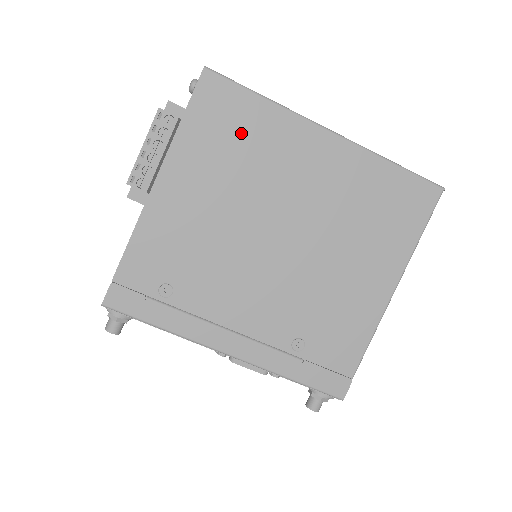
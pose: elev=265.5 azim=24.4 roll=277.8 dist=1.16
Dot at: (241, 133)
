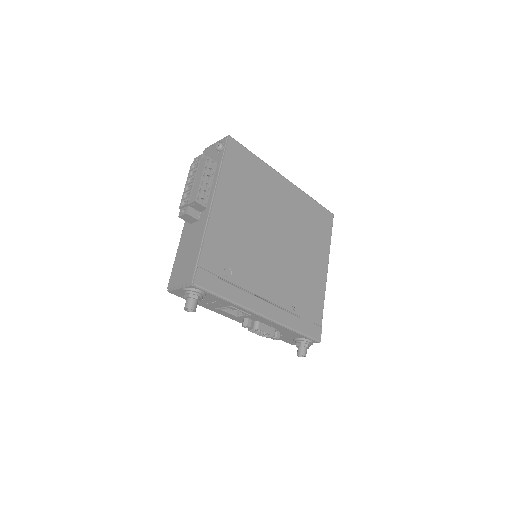
Dot at: (251, 175)
